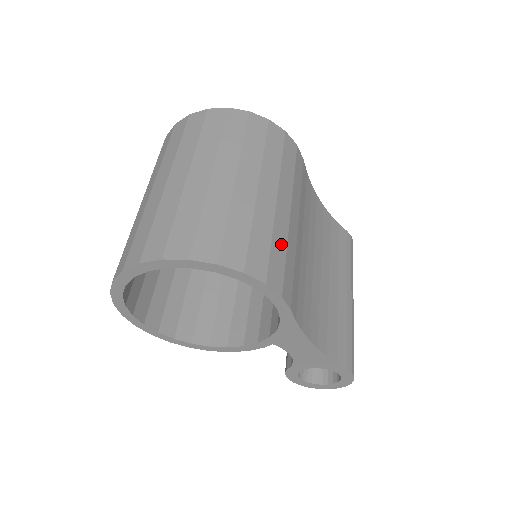
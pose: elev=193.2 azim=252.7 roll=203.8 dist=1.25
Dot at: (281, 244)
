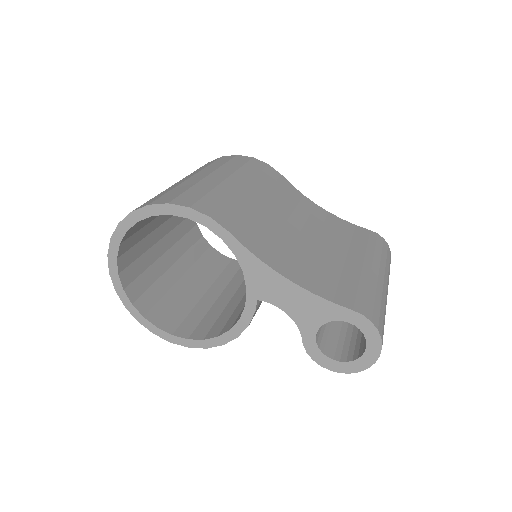
Dot at: (222, 196)
